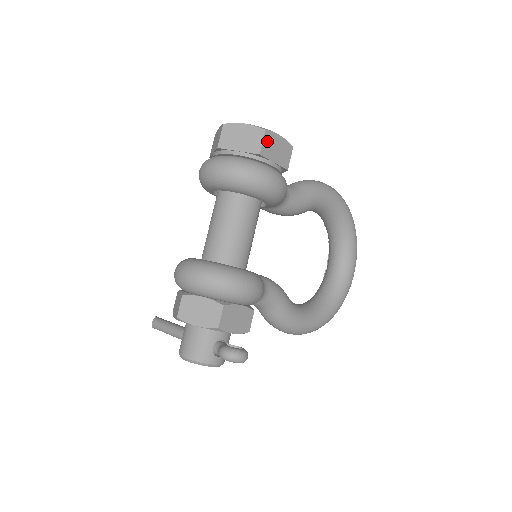
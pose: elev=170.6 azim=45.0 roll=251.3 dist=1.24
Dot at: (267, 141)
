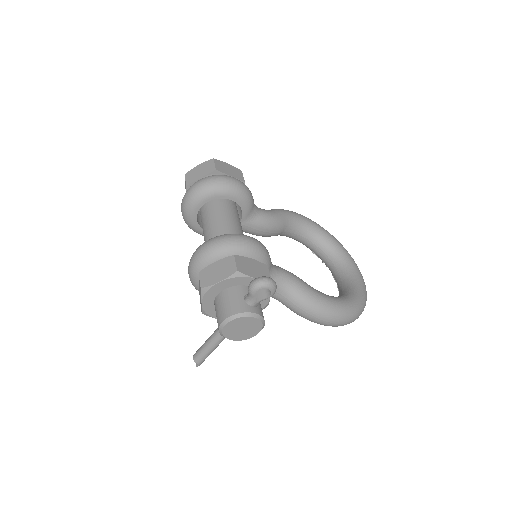
Dot at: (218, 164)
